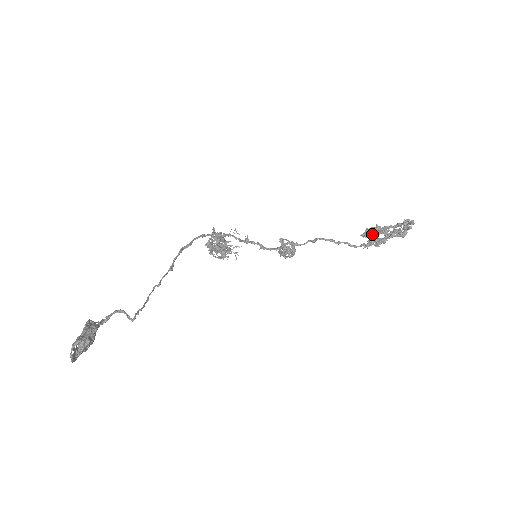
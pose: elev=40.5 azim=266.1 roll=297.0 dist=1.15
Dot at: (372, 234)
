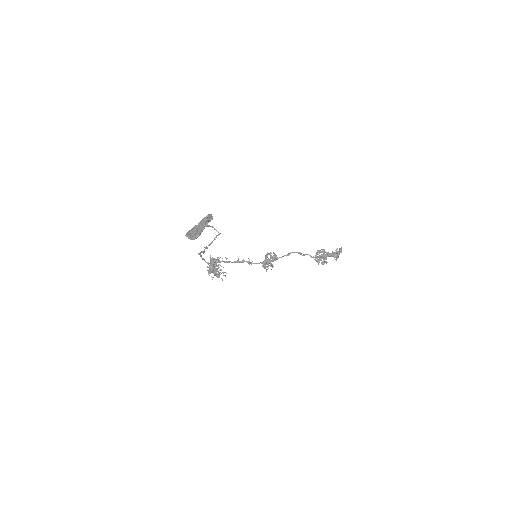
Dot at: occluded
